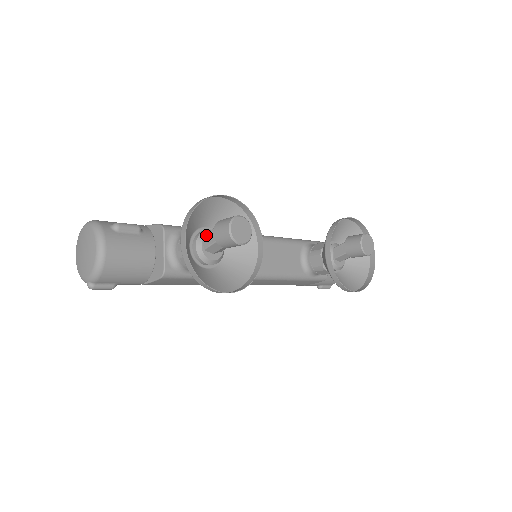
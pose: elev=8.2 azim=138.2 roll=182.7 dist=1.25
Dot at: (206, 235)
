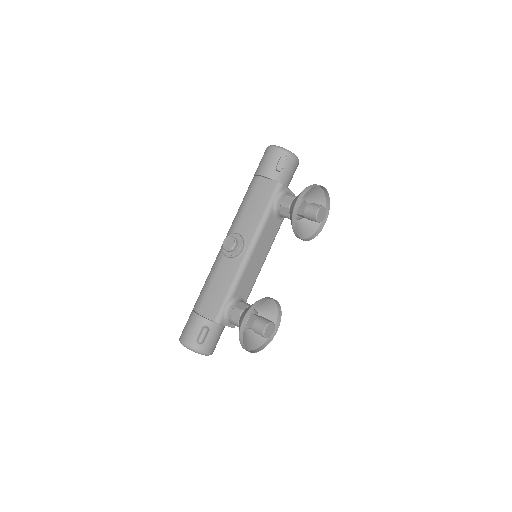
Dot at: (249, 327)
